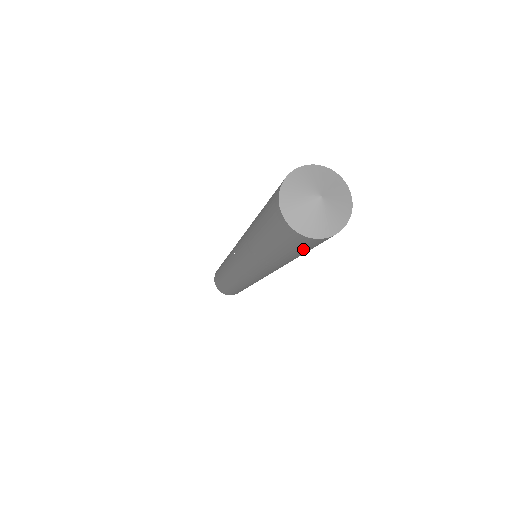
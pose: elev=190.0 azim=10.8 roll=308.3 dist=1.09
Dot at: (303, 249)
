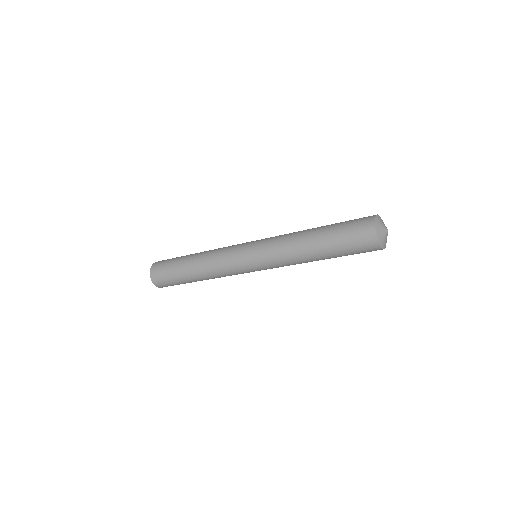
Dot at: (355, 250)
